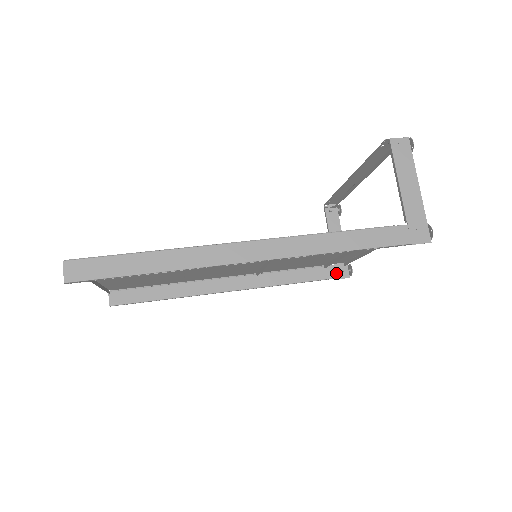
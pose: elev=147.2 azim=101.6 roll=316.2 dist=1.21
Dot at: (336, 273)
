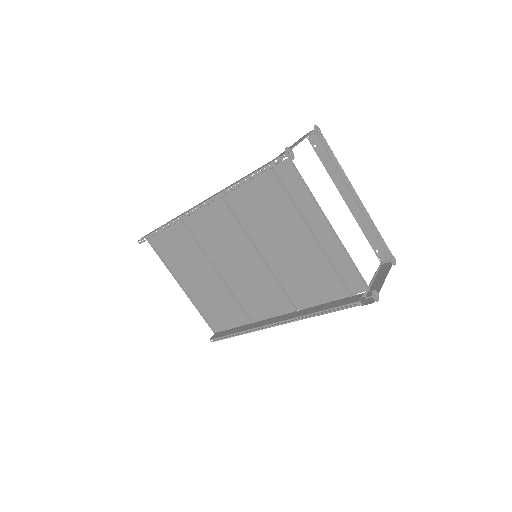
Dot at: (359, 299)
